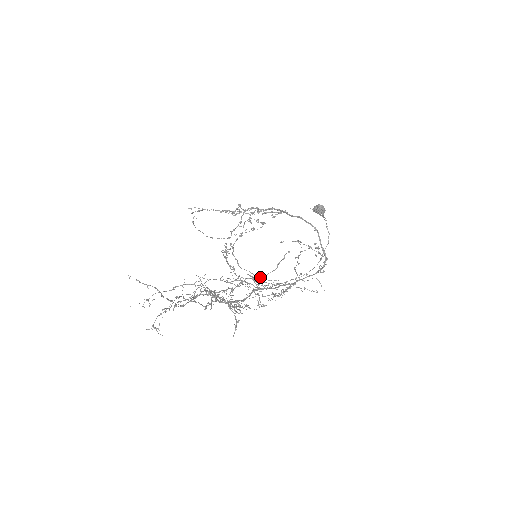
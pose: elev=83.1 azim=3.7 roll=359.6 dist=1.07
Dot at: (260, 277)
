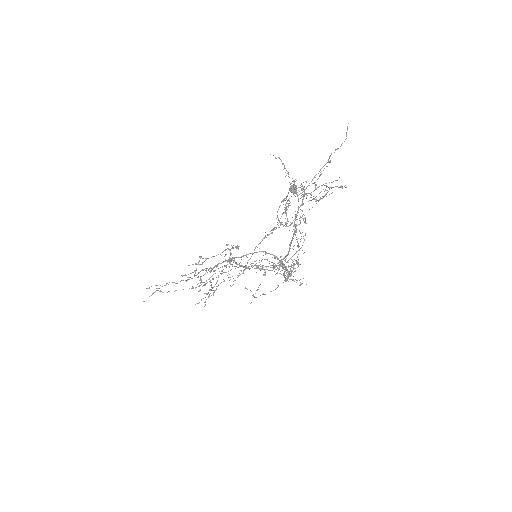
Dot at: occluded
